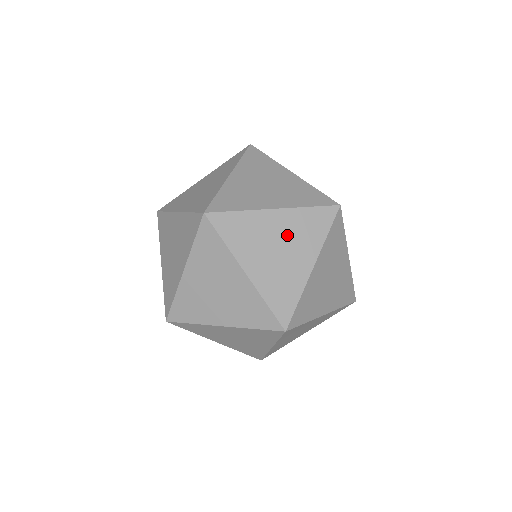
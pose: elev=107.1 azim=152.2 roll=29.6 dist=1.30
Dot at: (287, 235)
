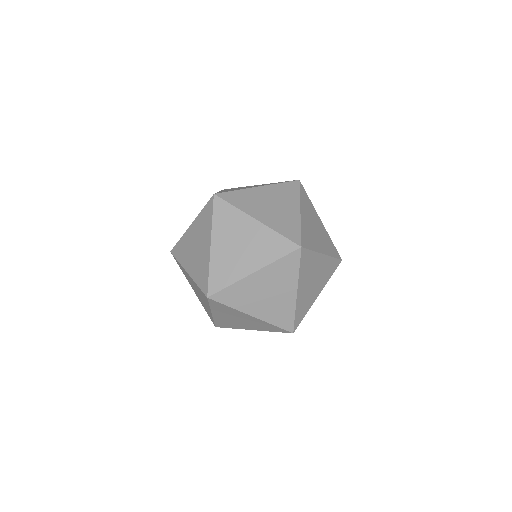
Dot at: (252, 241)
